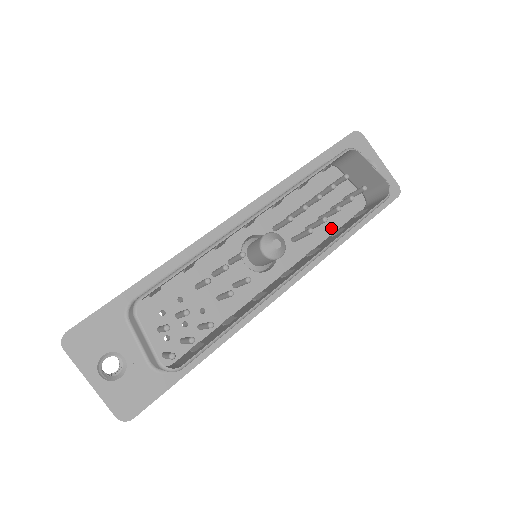
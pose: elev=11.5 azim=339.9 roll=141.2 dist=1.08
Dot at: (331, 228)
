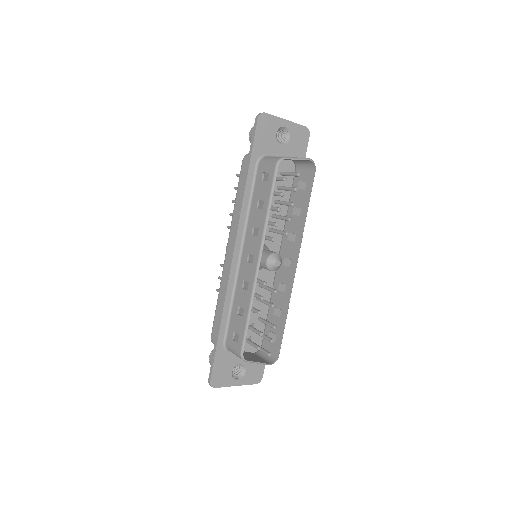
Dot at: (285, 200)
